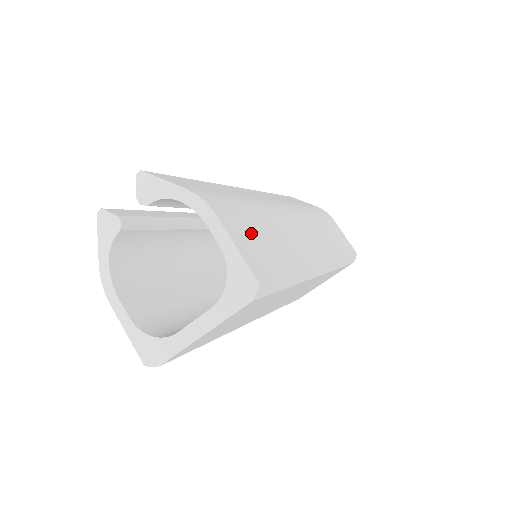
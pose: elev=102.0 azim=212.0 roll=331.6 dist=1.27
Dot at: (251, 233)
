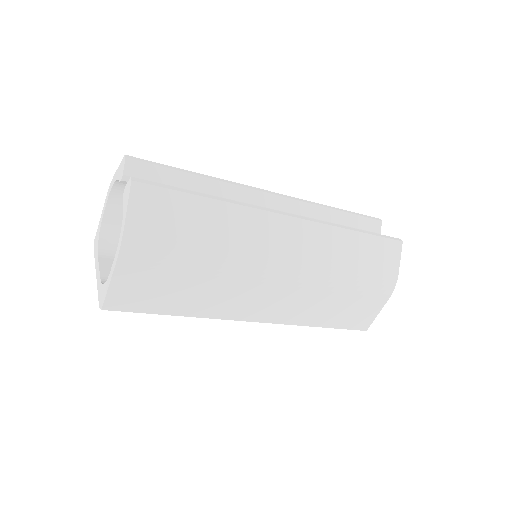
Dot at: (154, 280)
